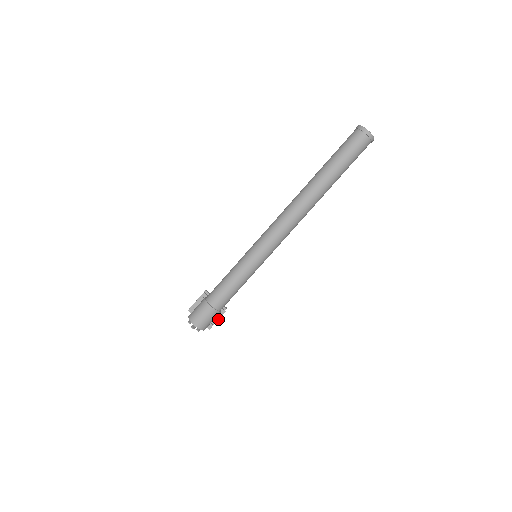
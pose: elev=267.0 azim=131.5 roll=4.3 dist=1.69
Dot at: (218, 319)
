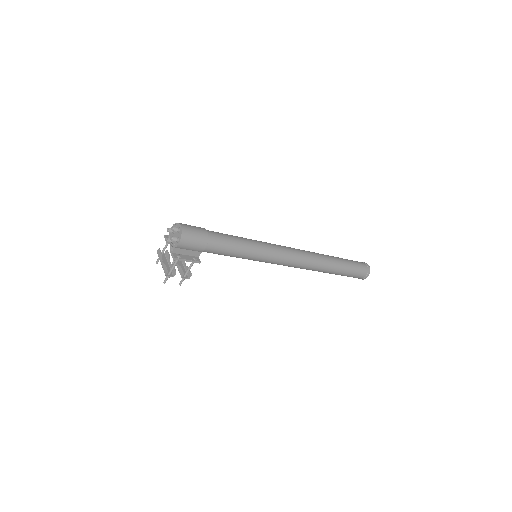
Dot at: (189, 259)
